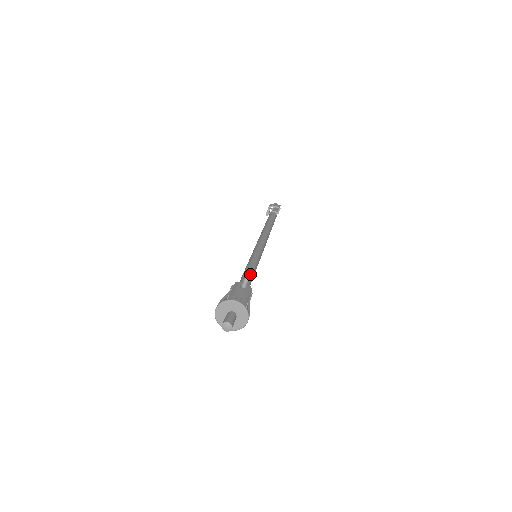
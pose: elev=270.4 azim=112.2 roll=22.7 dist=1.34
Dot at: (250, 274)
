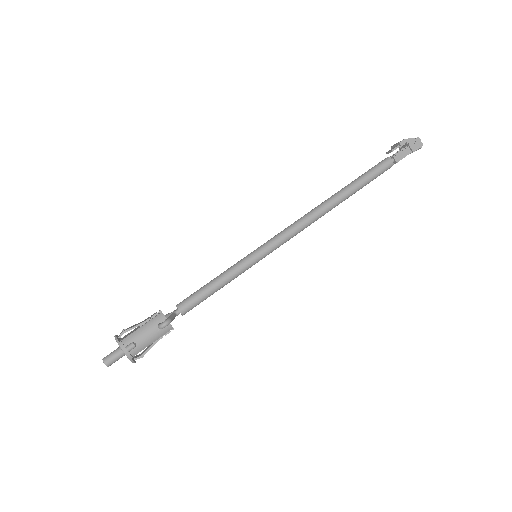
Dot at: (202, 297)
